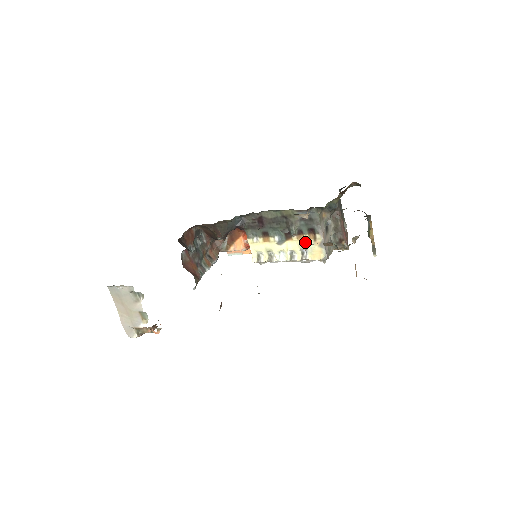
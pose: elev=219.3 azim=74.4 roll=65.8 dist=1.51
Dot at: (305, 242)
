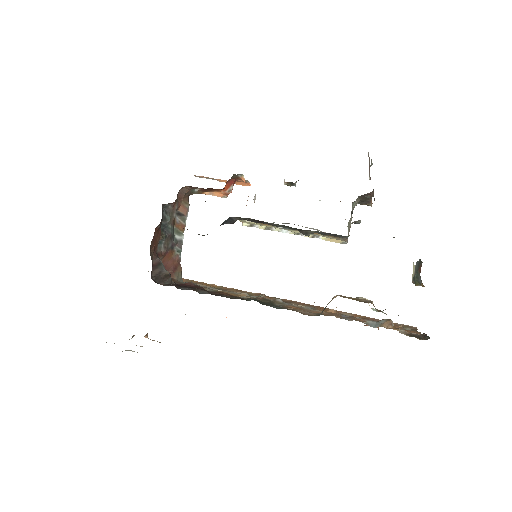
Dot at: (321, 235)
